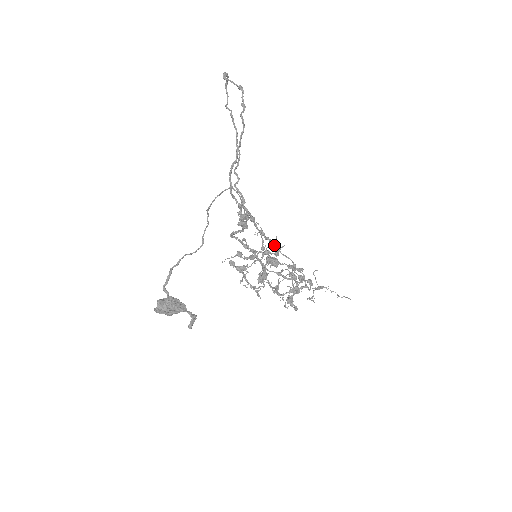
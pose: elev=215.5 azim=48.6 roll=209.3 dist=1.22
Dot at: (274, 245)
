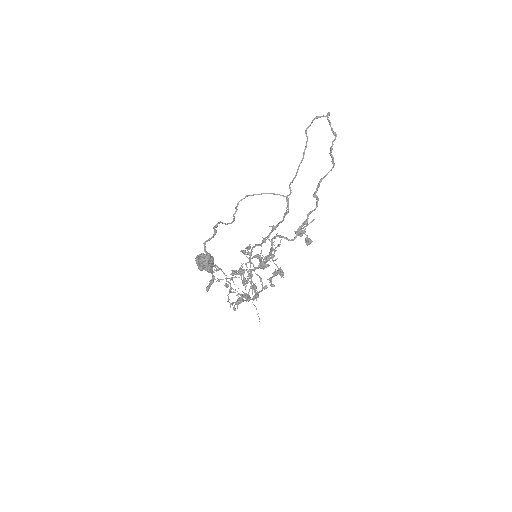
Dot at: occluded
